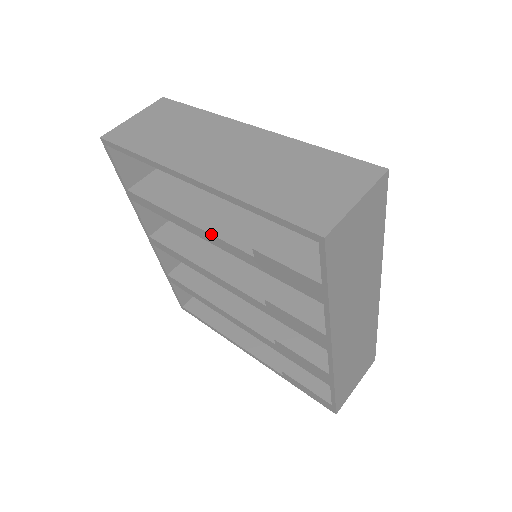
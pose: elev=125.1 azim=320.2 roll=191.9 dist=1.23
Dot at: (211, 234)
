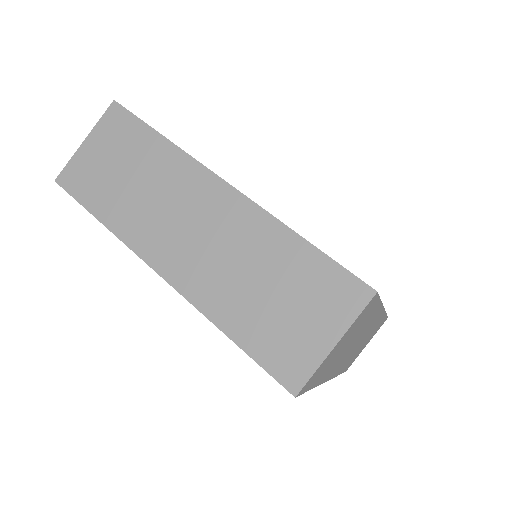
Dot at: occluded
